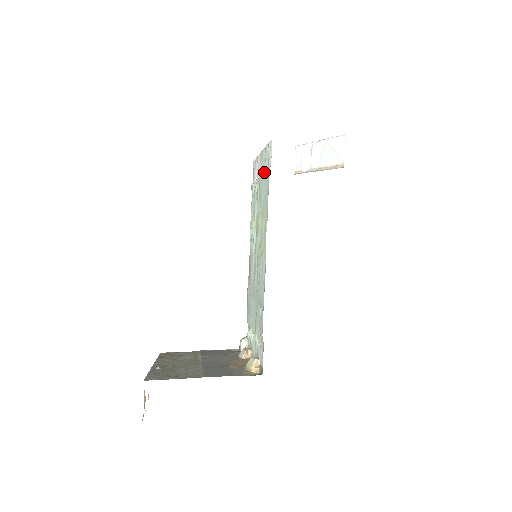
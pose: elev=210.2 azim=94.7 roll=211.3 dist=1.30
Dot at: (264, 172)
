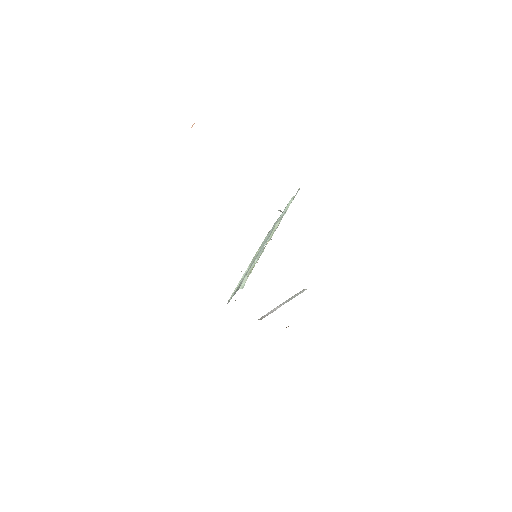
Dot at: occluded
